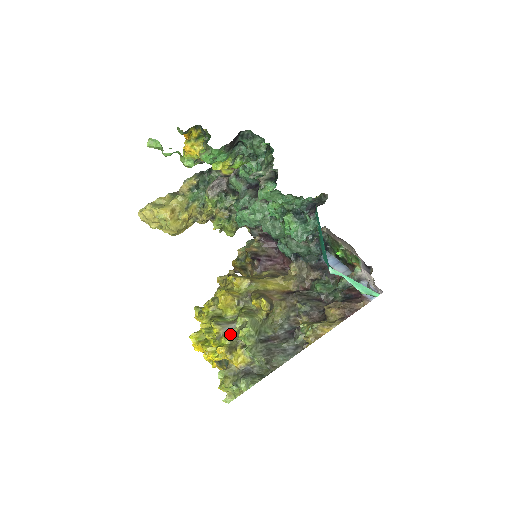
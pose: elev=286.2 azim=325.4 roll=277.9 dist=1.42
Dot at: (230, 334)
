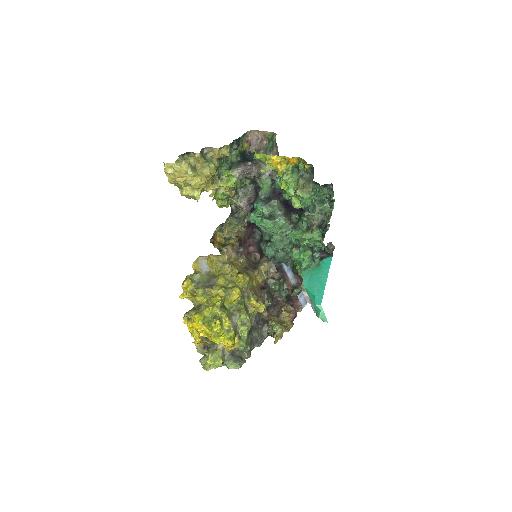
Dot at: (235, 328)
